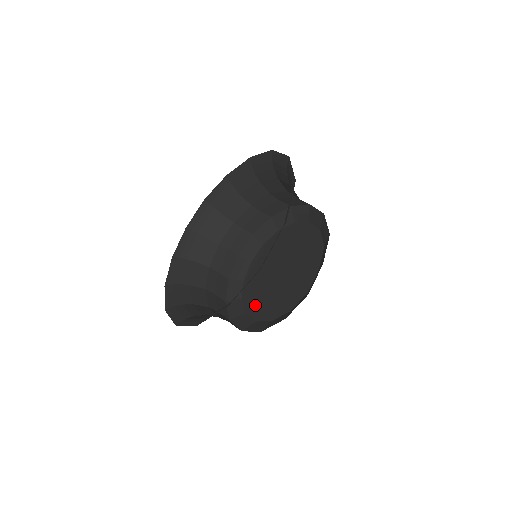
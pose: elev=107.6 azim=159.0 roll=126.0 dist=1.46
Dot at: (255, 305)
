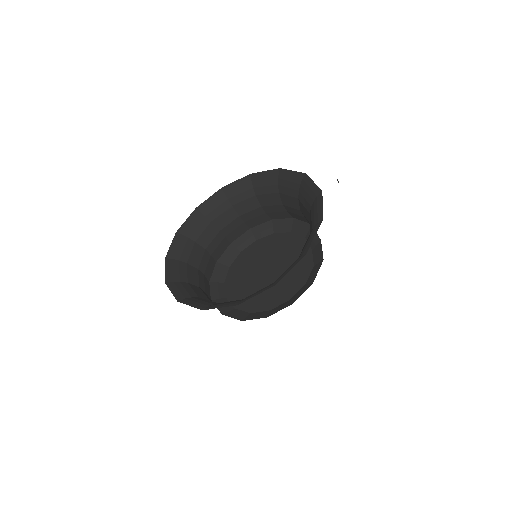
Dot at: (259, 302)
